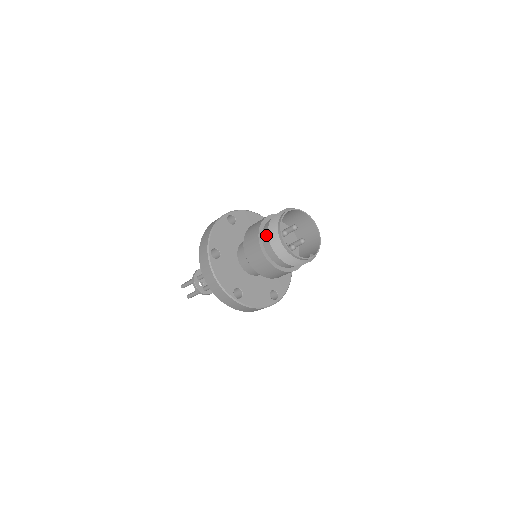
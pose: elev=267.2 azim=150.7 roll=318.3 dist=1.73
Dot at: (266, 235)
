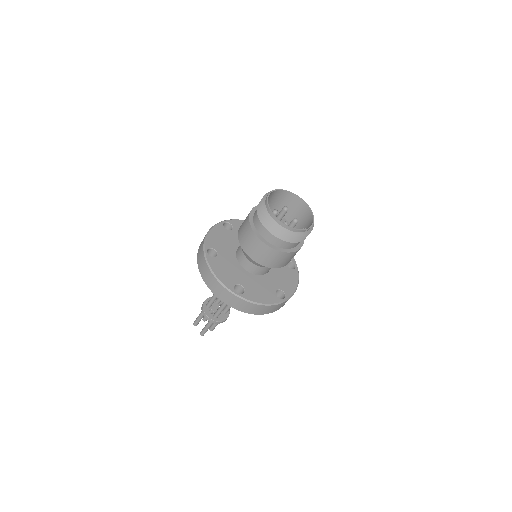
Dot at: (256, 216)
